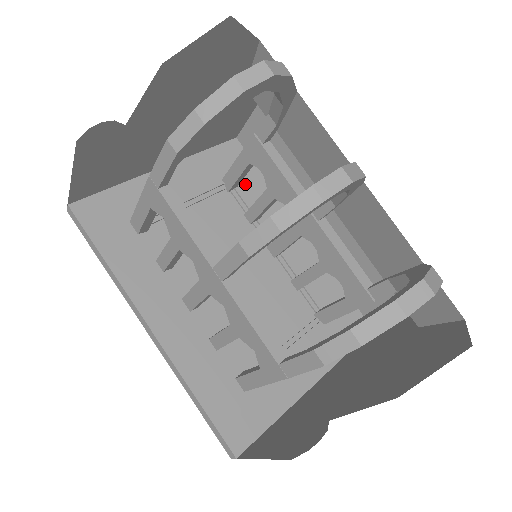
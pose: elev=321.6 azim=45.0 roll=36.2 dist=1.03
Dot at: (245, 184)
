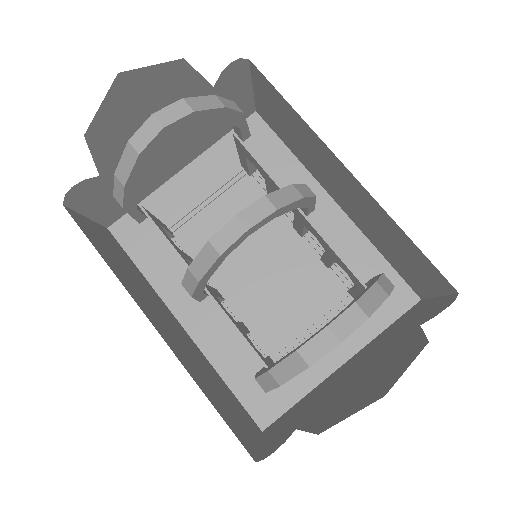
Dot at: occluded
